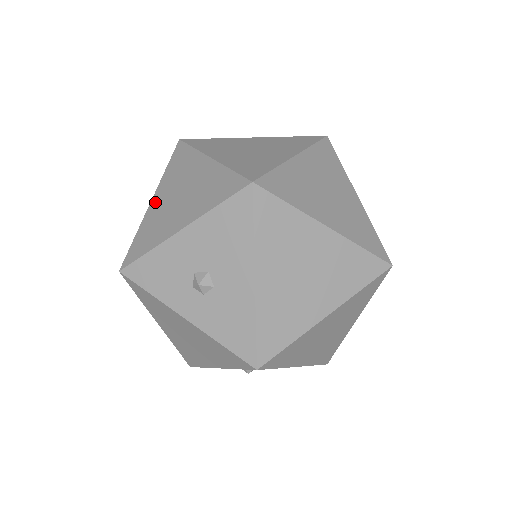
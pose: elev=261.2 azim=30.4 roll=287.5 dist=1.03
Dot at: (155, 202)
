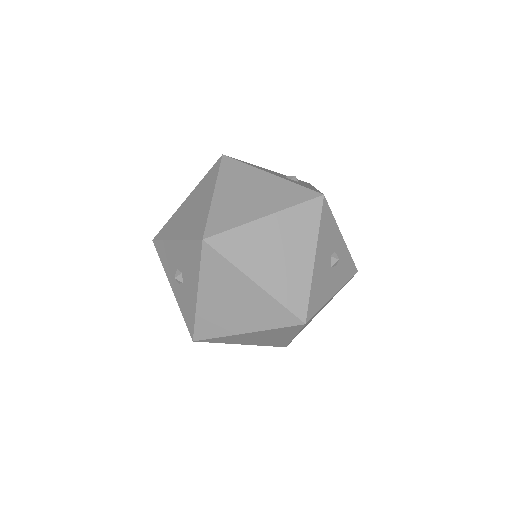
Dot at: (186, 202)
